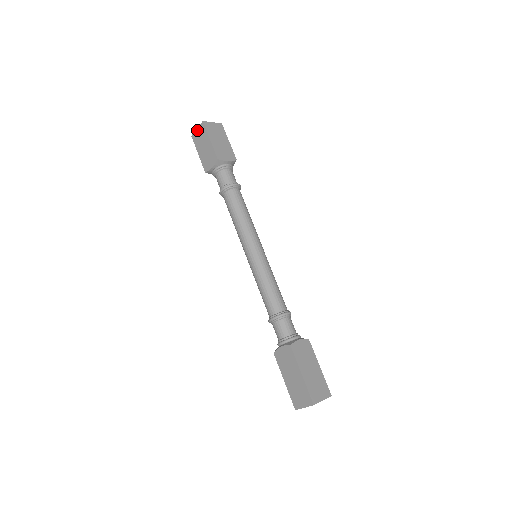
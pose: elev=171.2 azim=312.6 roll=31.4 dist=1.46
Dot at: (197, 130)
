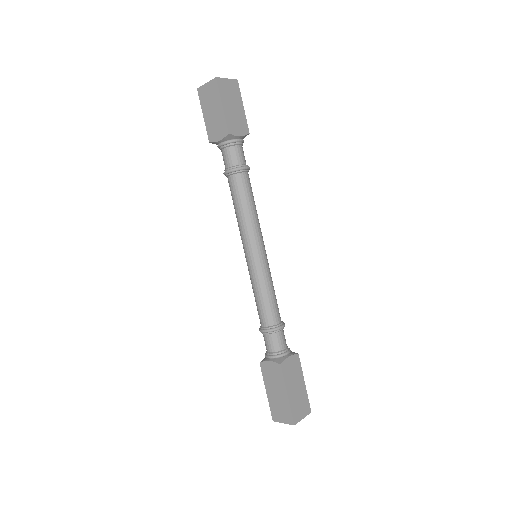
Dot at: (206, 85)
